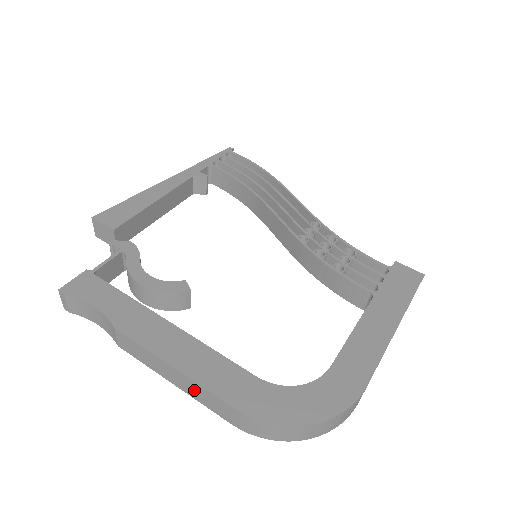
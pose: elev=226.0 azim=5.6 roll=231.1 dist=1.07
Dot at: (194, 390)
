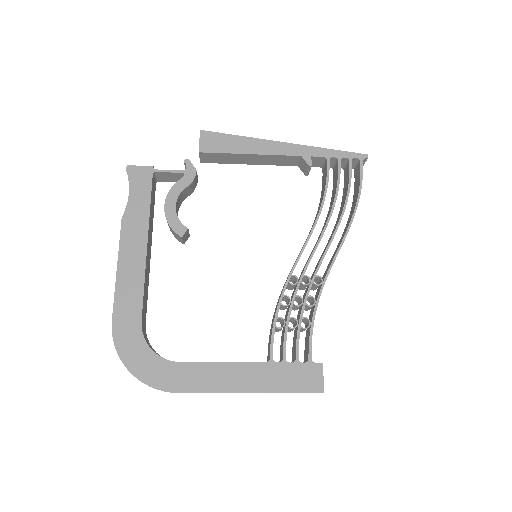
Dot at: occluded
